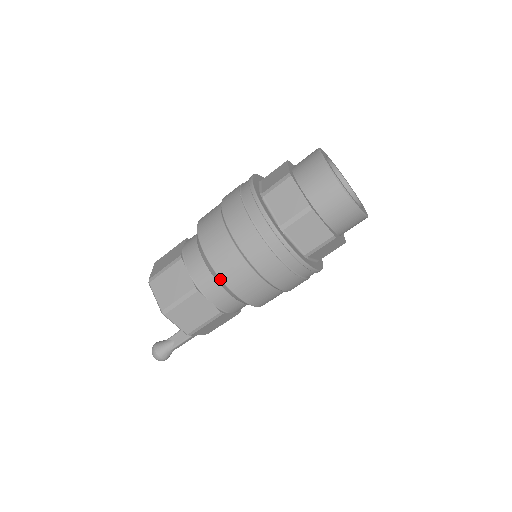
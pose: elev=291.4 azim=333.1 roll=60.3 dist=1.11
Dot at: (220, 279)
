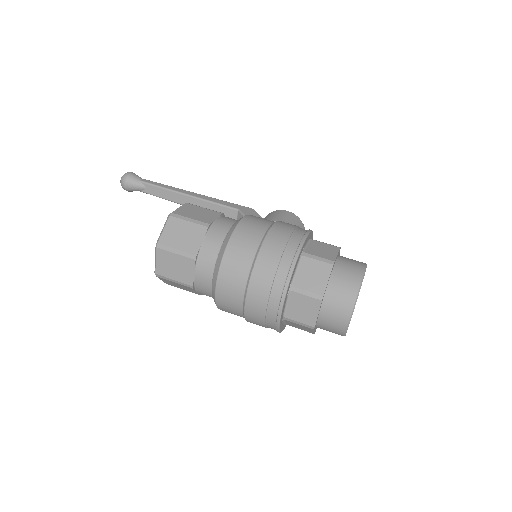
Dot at: (216, 303)
